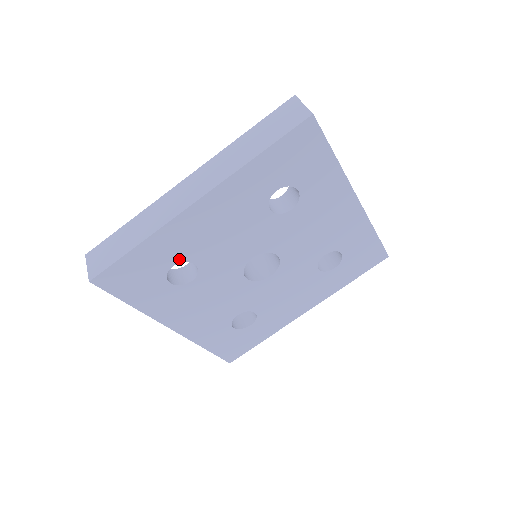
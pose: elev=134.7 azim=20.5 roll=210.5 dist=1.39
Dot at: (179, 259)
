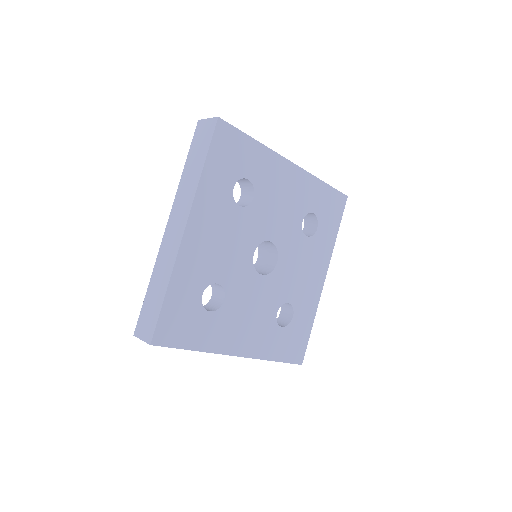
Dot at: (203, 285)
